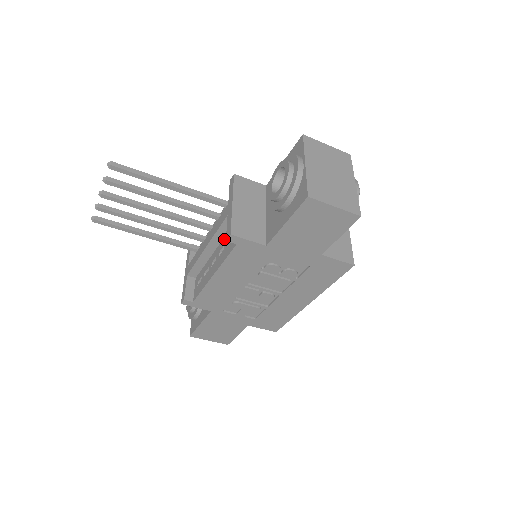
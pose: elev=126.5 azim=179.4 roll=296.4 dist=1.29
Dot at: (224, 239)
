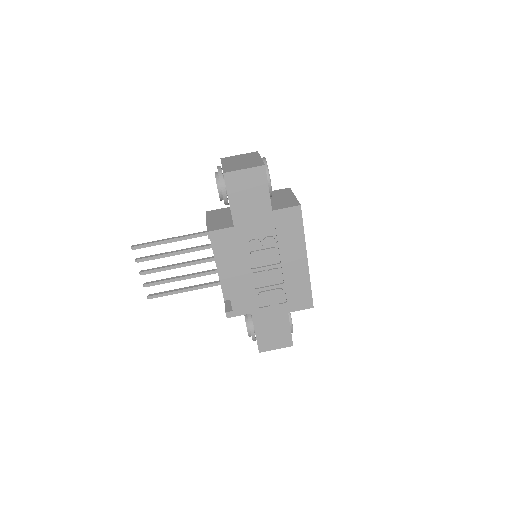
Dot at: occluded
